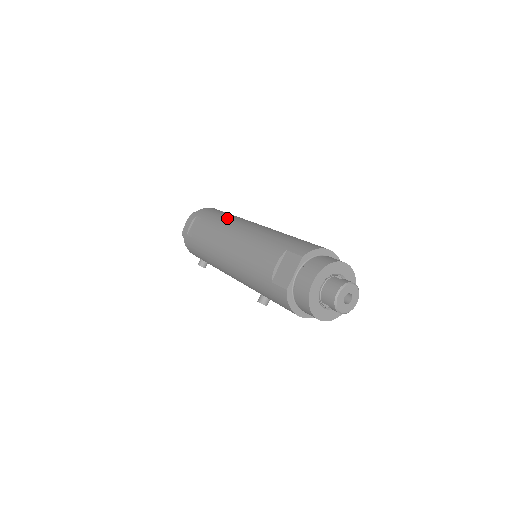
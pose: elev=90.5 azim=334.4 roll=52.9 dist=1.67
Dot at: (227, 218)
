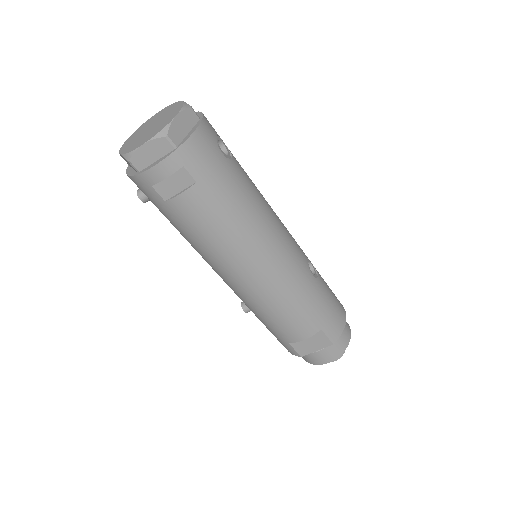
Dot at: (247, 213)
